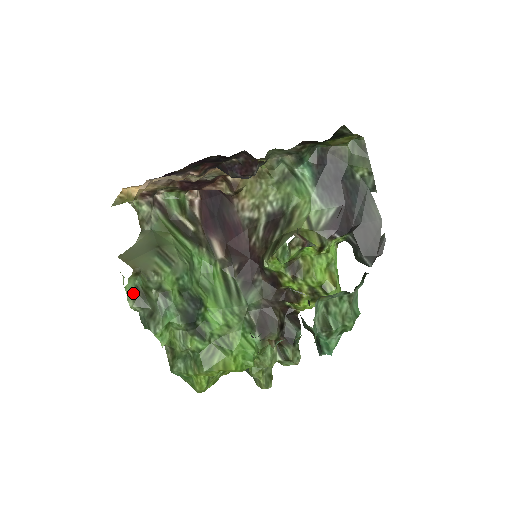
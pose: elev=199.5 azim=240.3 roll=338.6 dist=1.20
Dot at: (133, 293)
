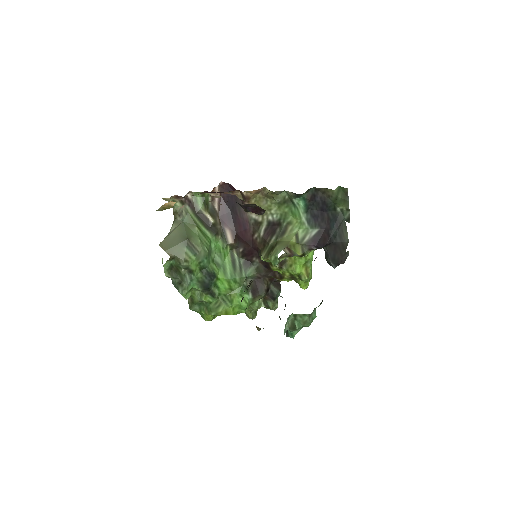
Dot at: (168, 268)
